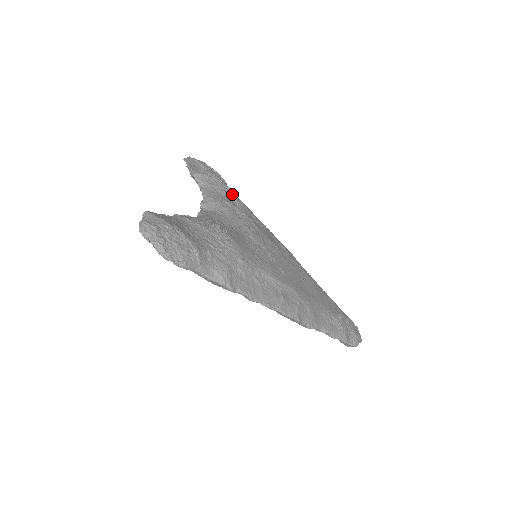
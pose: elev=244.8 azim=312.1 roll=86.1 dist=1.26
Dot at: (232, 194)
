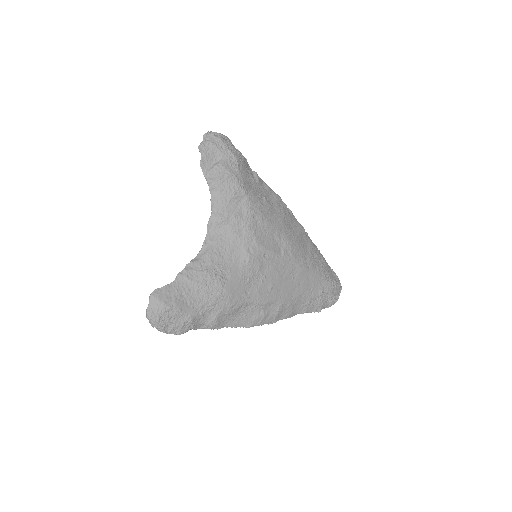
Dot at: (242, 195)
